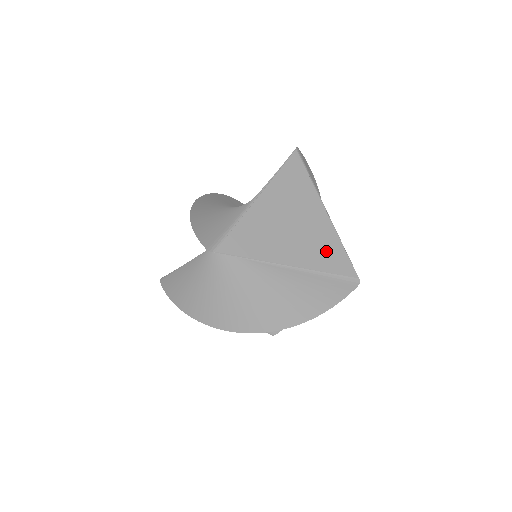
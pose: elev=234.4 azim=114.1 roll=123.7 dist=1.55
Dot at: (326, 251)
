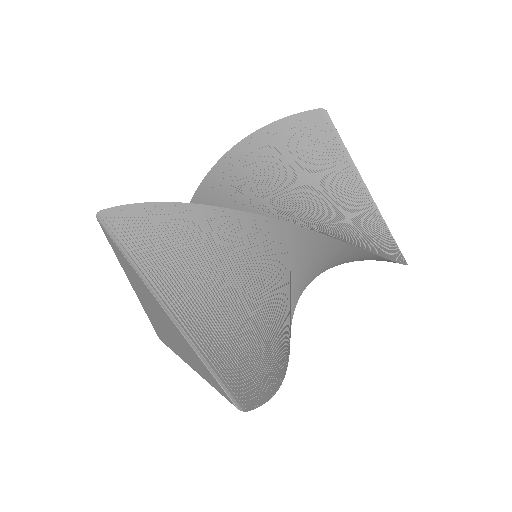
Dot at: occluded
